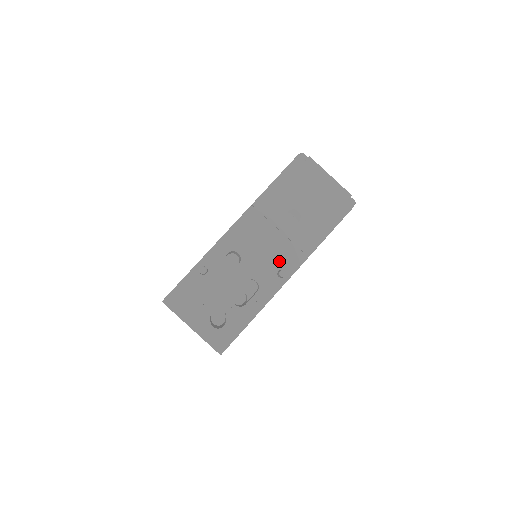
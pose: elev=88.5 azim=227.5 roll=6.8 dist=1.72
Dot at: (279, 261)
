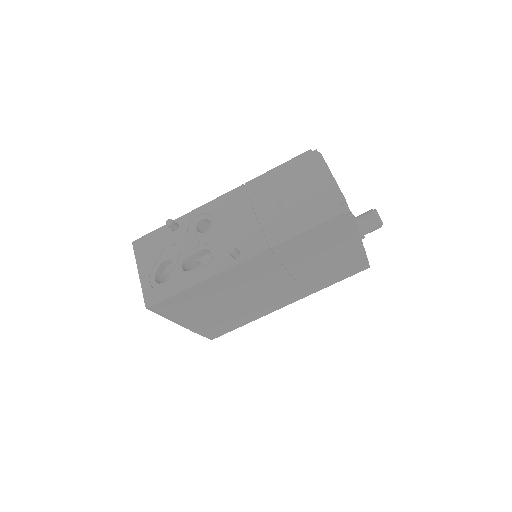
Dot at: (241, 242)
